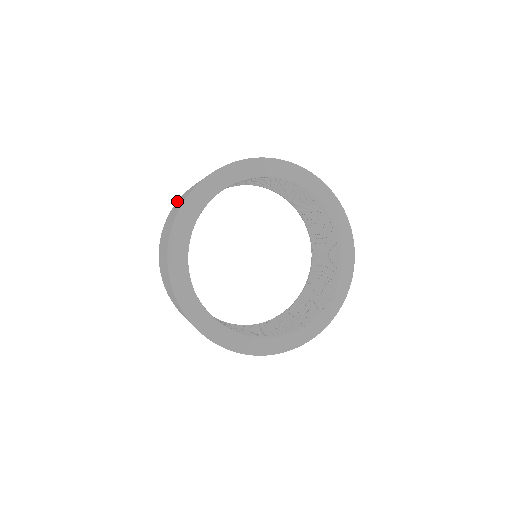
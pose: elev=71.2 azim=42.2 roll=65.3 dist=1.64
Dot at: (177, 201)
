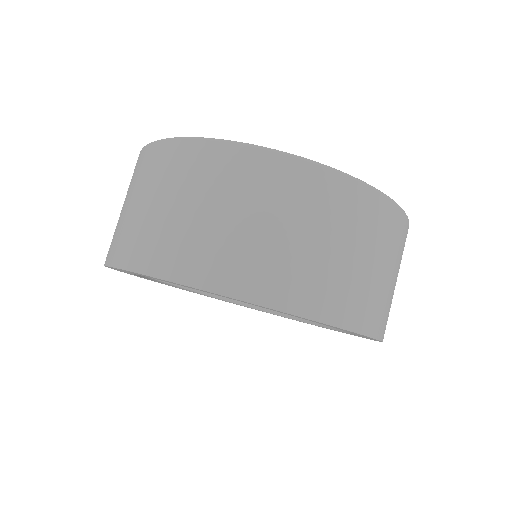
Dot at: (172, 147)
